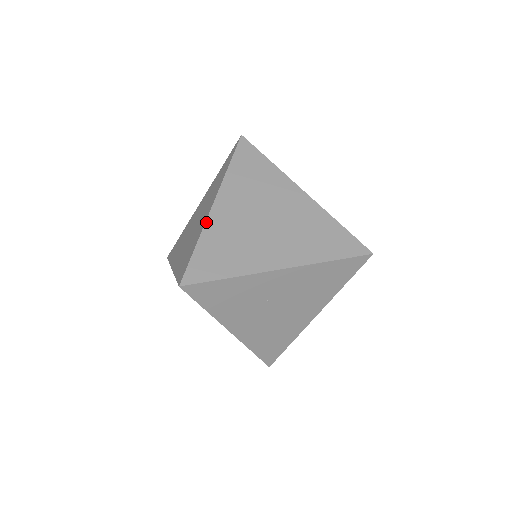
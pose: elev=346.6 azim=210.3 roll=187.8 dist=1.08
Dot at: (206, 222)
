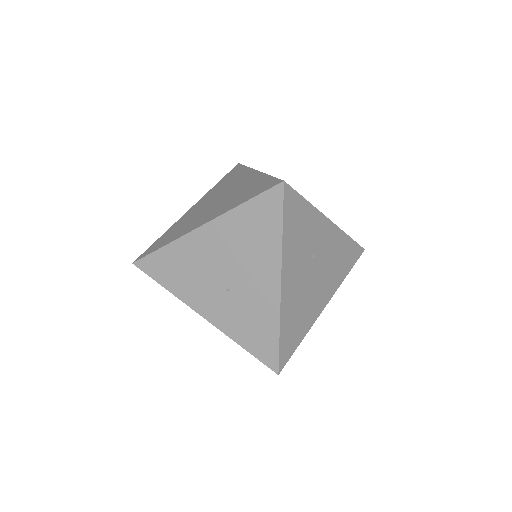
Dot at: (263, 173)
